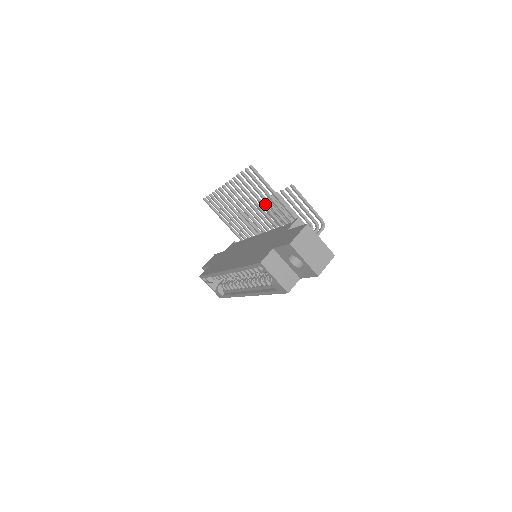
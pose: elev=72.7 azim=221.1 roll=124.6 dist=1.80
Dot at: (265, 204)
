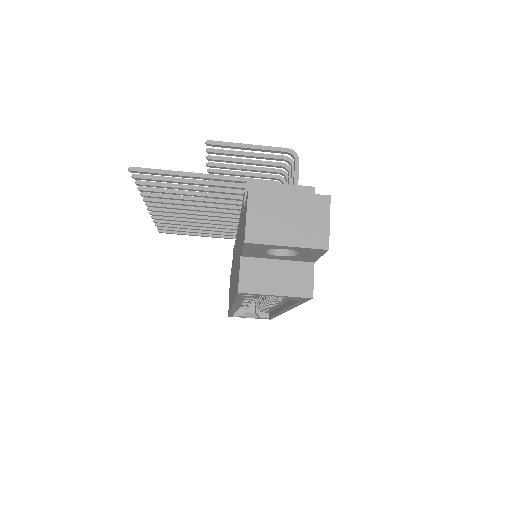
Dot at: (203, 192)
